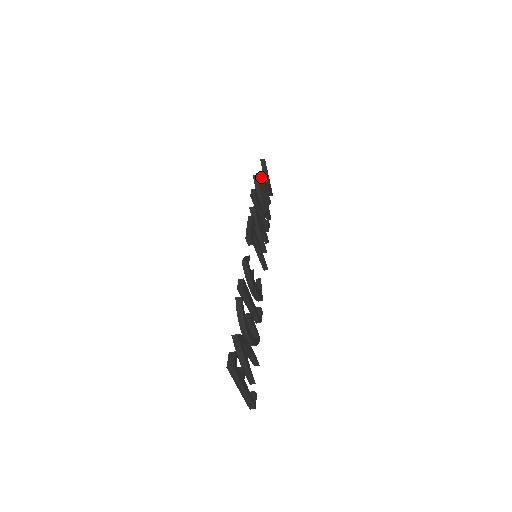
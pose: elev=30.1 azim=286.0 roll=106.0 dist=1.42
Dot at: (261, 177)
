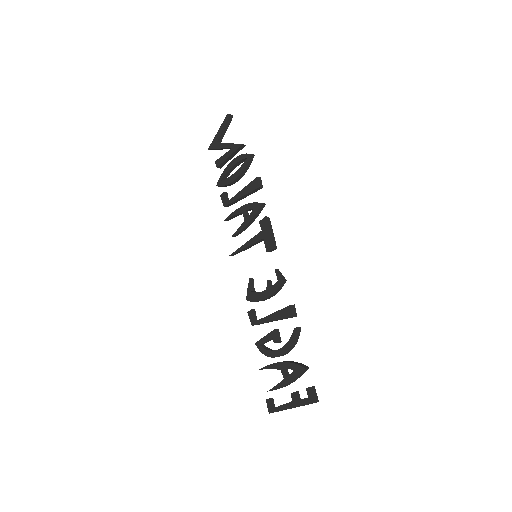
Dot at: (242, 148)
